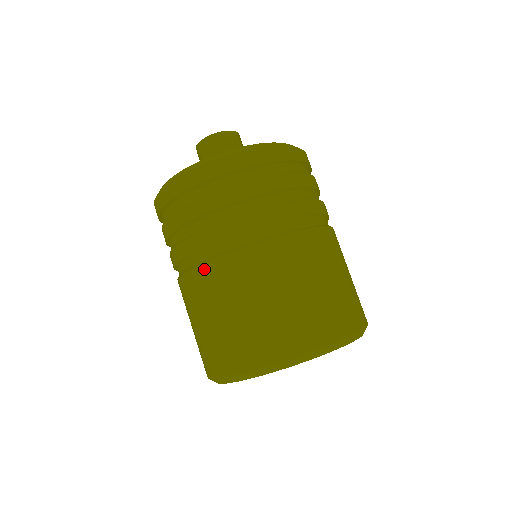
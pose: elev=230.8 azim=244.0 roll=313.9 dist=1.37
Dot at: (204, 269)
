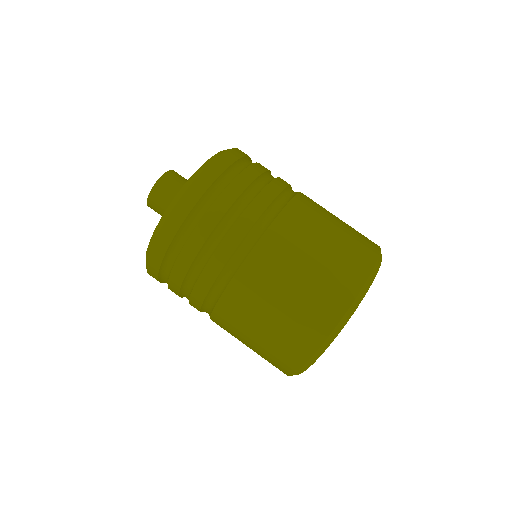
Dot at: (219, 310)
